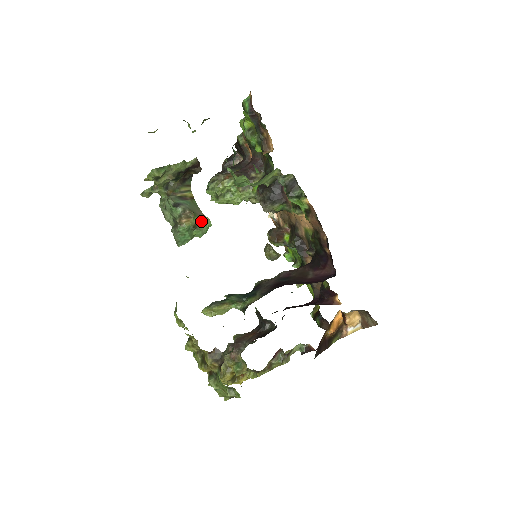
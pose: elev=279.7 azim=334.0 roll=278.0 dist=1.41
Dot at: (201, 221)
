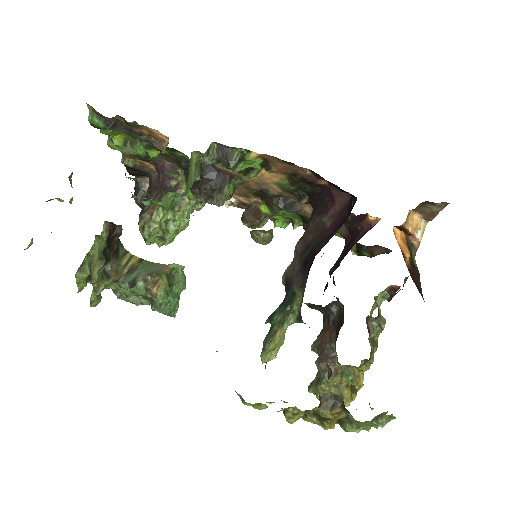
Dot at: (170, 273)
